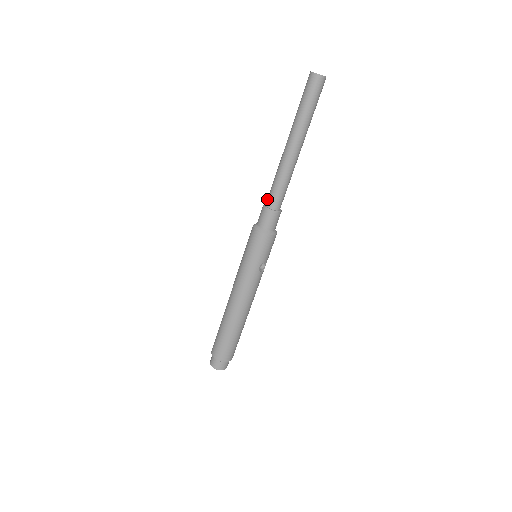
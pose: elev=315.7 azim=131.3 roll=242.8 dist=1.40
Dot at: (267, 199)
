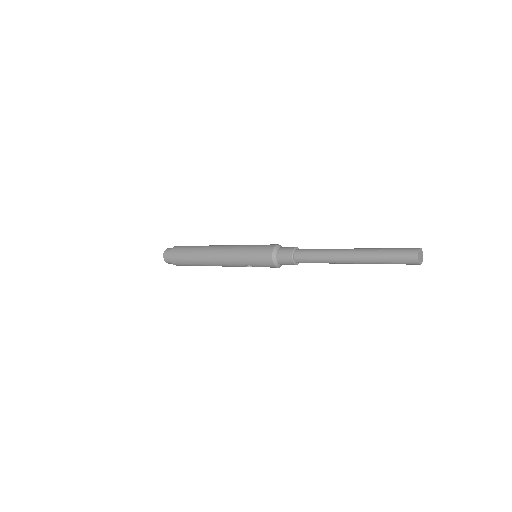
Dot at: (301, 250)
